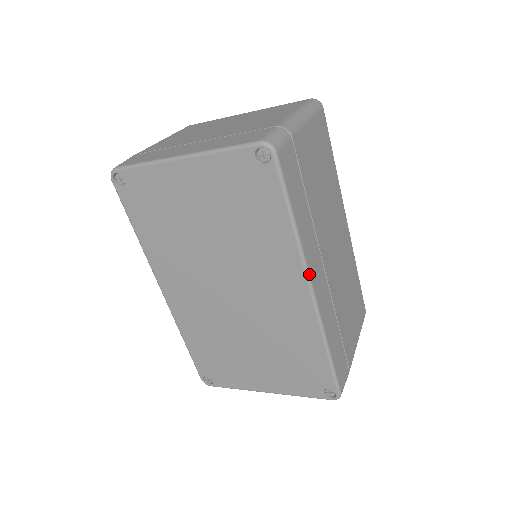
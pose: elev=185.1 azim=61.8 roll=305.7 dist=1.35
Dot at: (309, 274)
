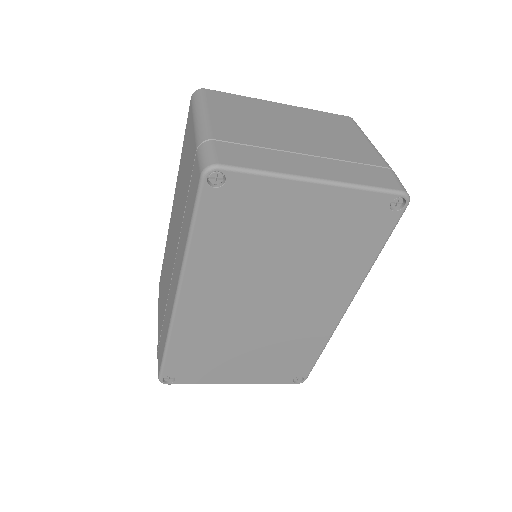
Dot at: occluded
